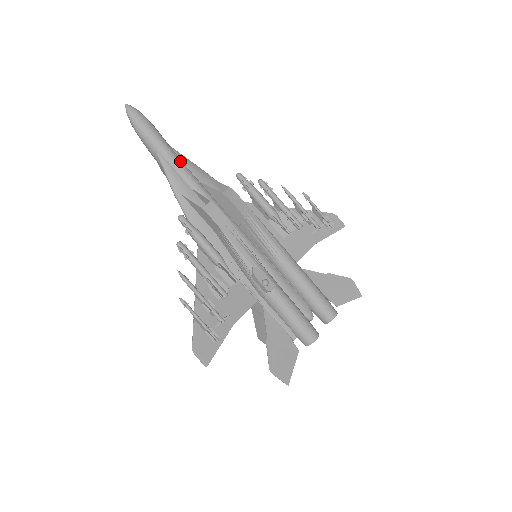
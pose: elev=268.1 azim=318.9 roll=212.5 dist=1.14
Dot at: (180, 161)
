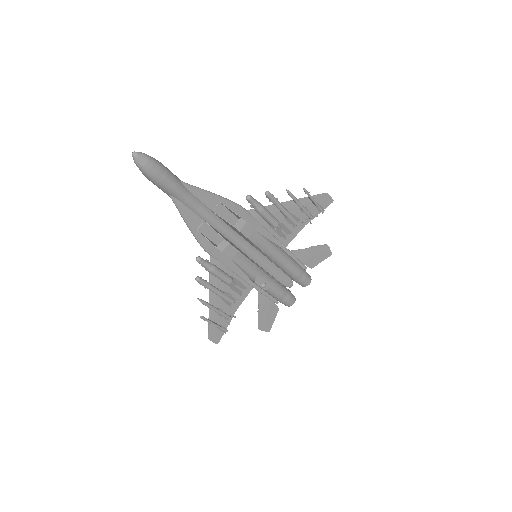
Dot at: (193, 198)
